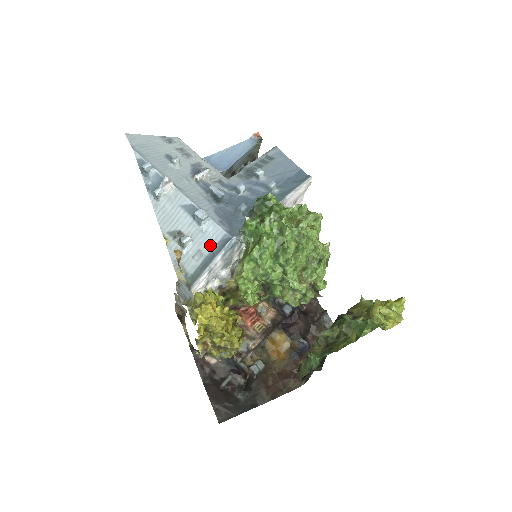
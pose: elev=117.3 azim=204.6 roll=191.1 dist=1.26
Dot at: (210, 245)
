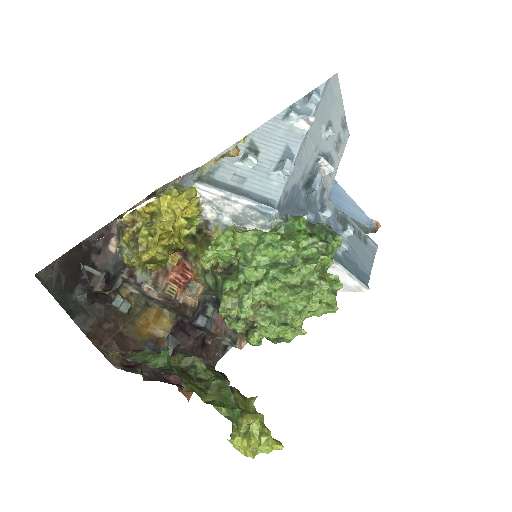
Dot at: (256, 188)
